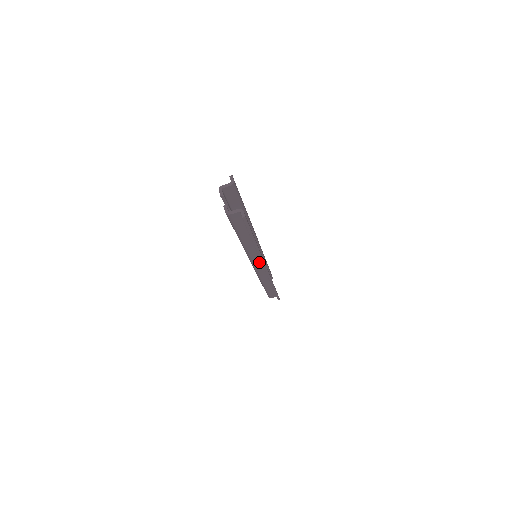
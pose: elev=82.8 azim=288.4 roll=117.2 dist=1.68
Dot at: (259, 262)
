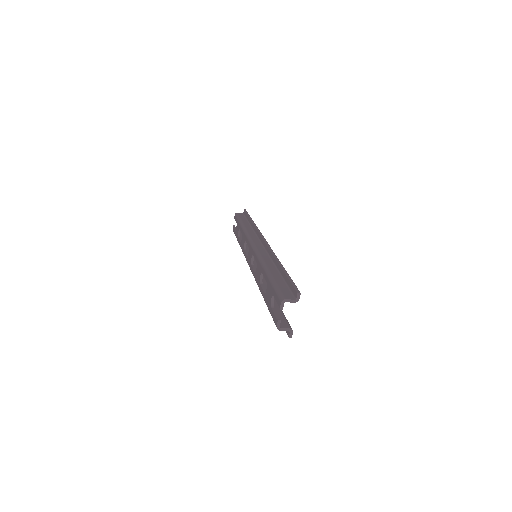
Dot at: occluded
